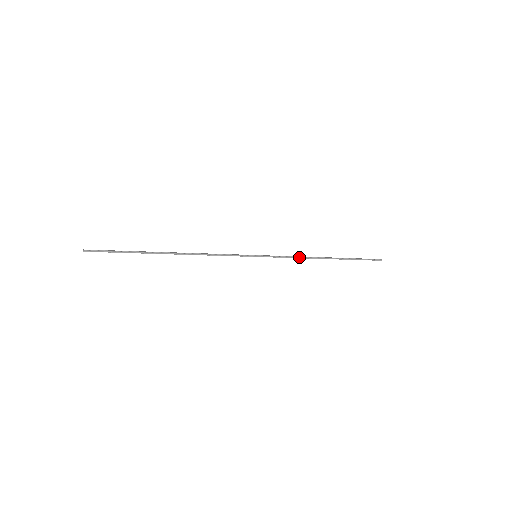
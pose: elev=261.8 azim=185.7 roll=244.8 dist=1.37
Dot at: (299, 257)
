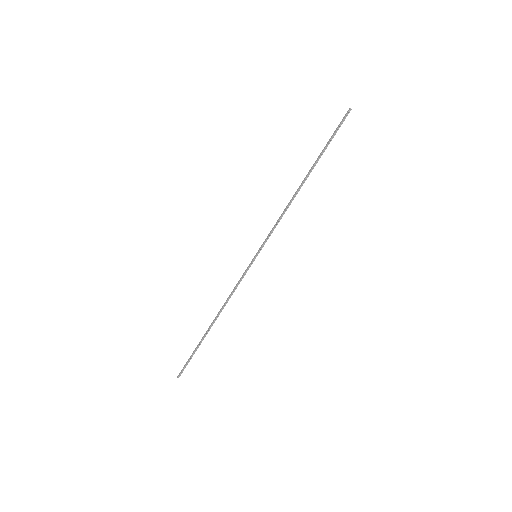
Dot at: (283, 214)
